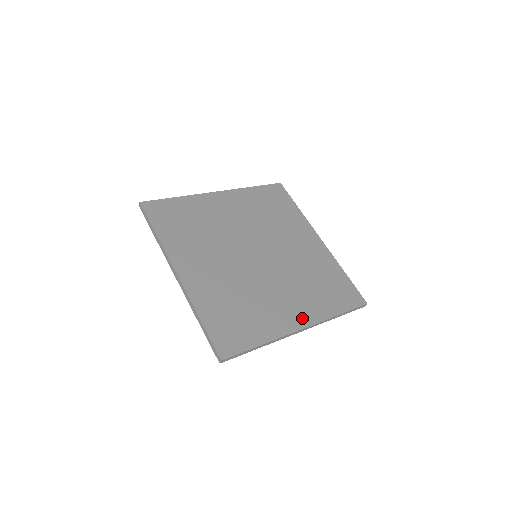
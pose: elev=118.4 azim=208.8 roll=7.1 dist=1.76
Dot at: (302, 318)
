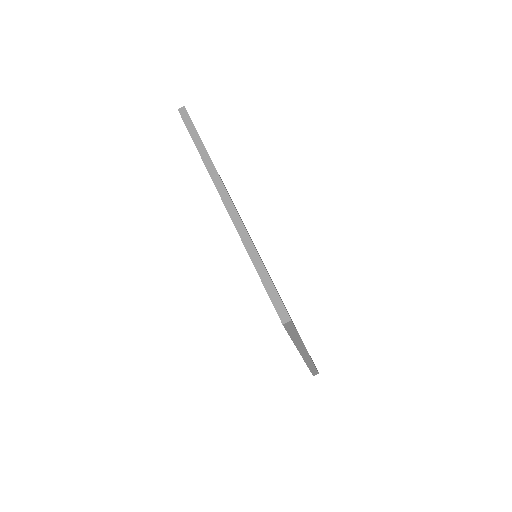
Dot at: occluded
